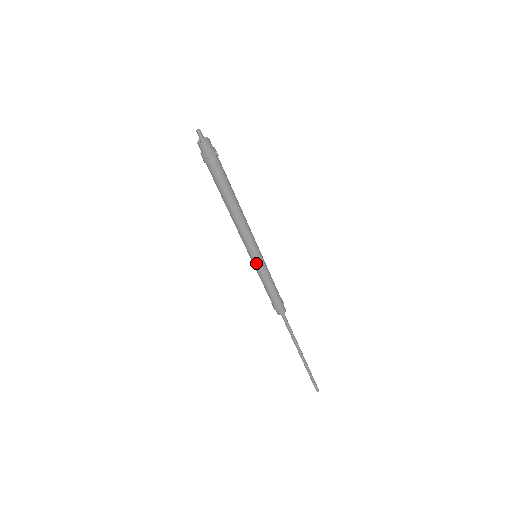
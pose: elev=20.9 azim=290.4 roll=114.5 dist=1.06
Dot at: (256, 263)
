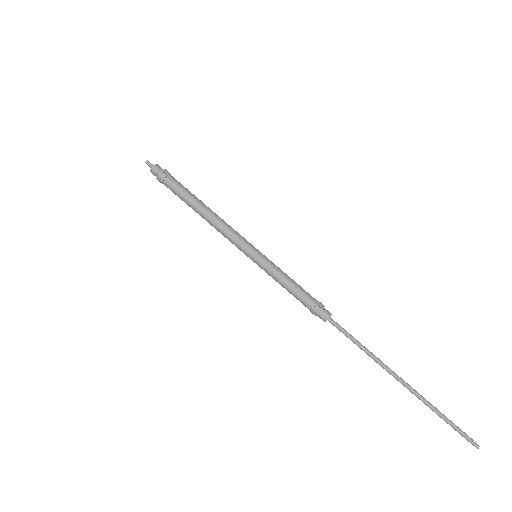
Dot at: (256, 262)
